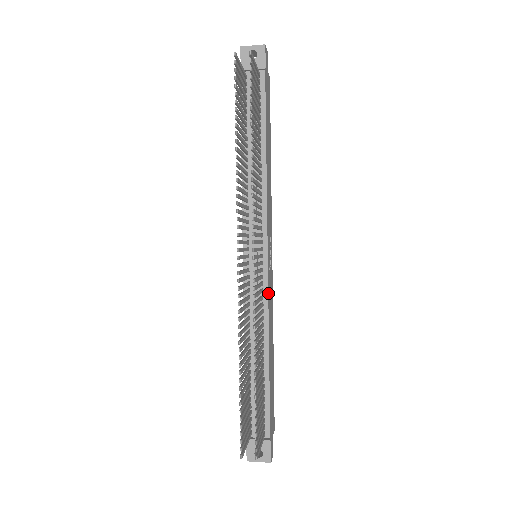
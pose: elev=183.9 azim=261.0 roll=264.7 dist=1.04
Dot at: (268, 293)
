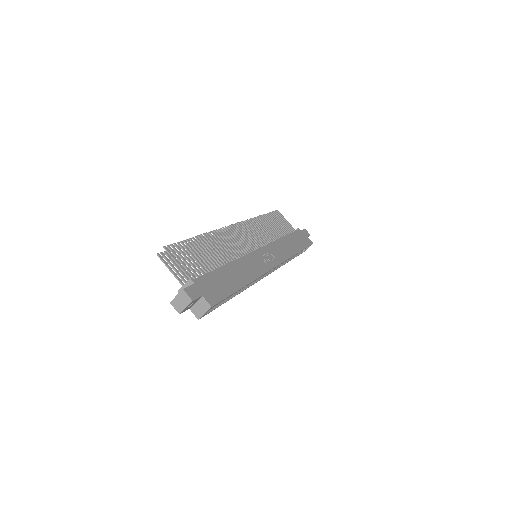
Dot at: (249, 254)
